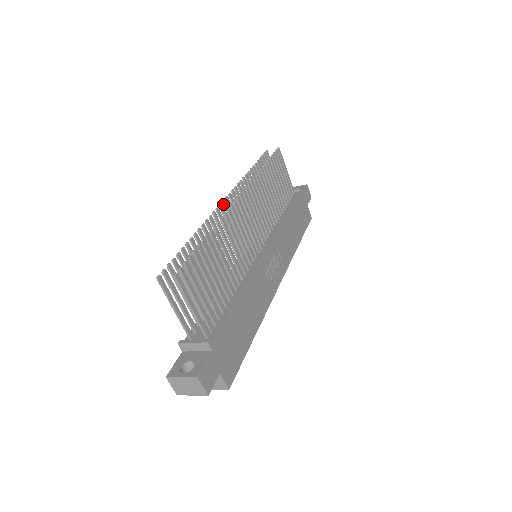
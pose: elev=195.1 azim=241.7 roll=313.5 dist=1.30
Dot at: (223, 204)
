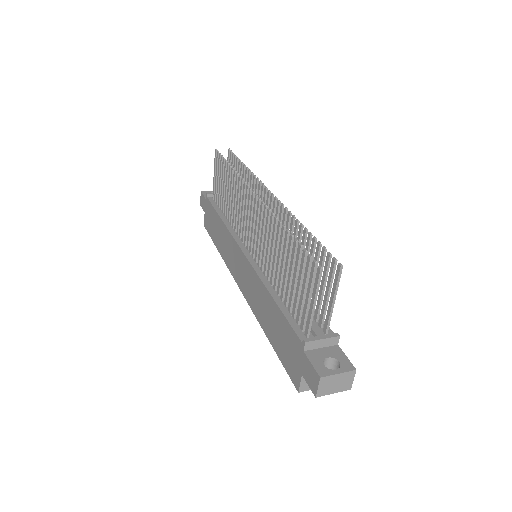
Dot at: (257, 198)
